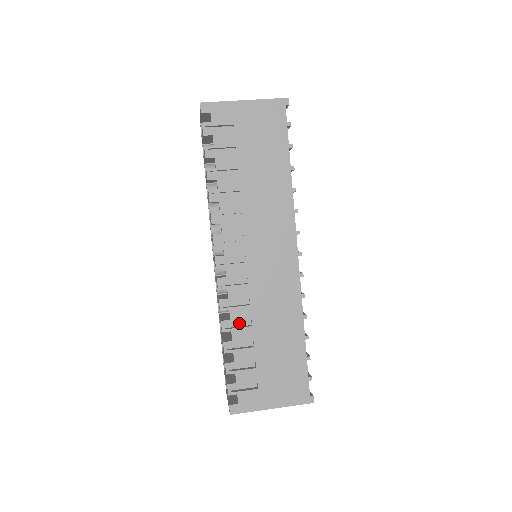
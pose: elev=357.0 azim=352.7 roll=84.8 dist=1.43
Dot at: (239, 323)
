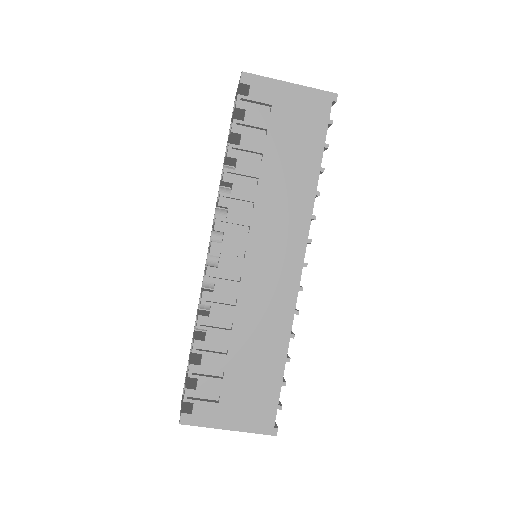
Dot at: (218, 323)
